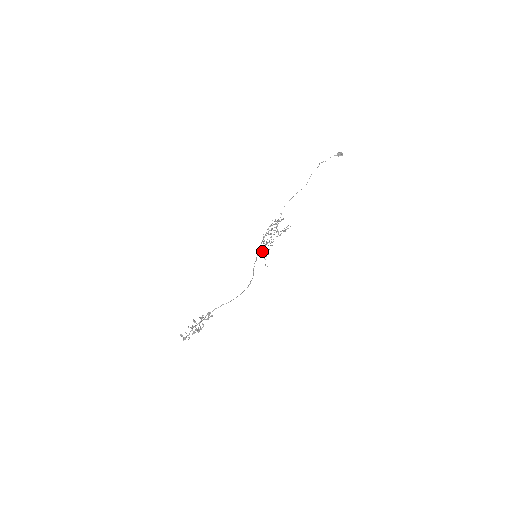
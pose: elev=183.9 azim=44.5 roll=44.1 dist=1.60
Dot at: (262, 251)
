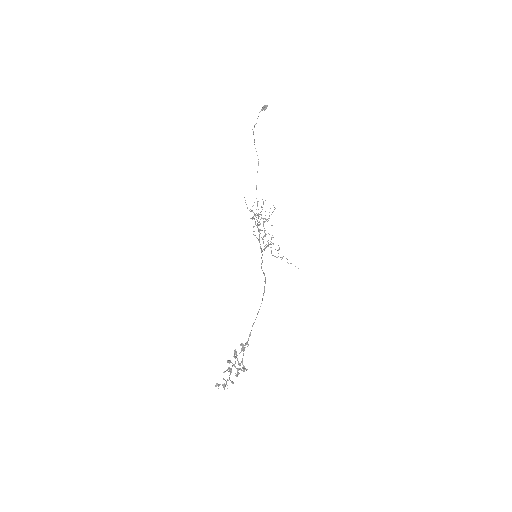
Dot at: (264, 249)
